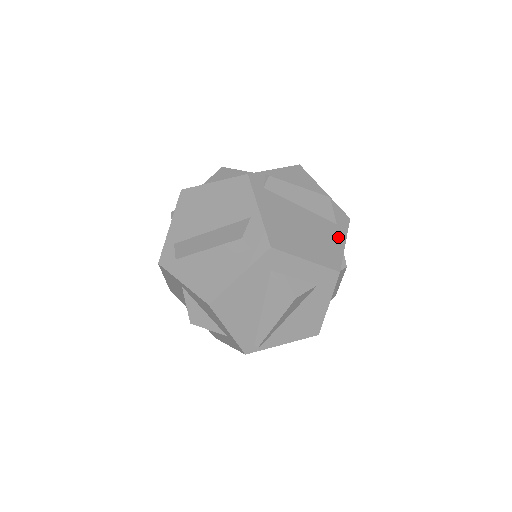
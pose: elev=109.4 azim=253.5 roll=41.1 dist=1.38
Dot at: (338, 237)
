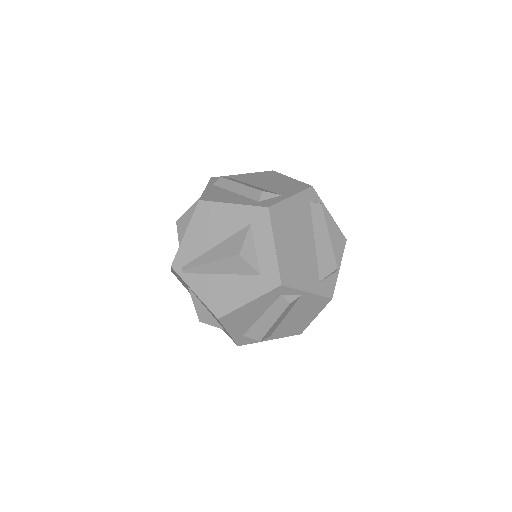
Dot at: (310, 283)
